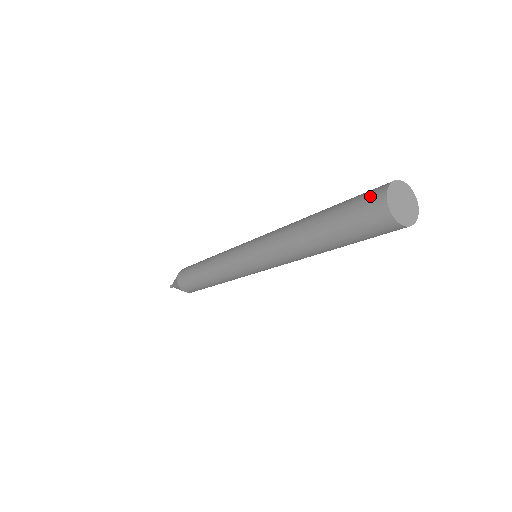
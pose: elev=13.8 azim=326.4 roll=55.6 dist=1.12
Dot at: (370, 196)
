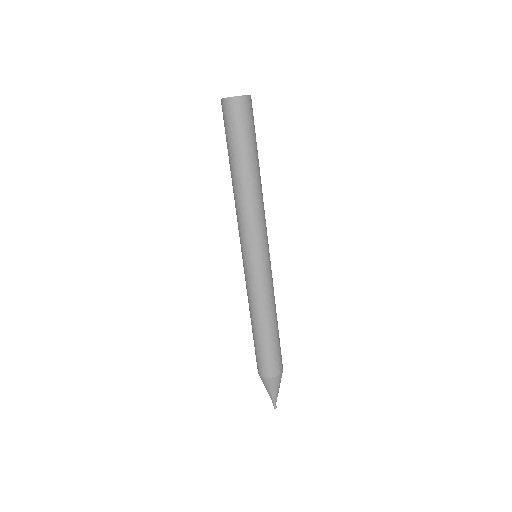
Dot at: (224, 113)
